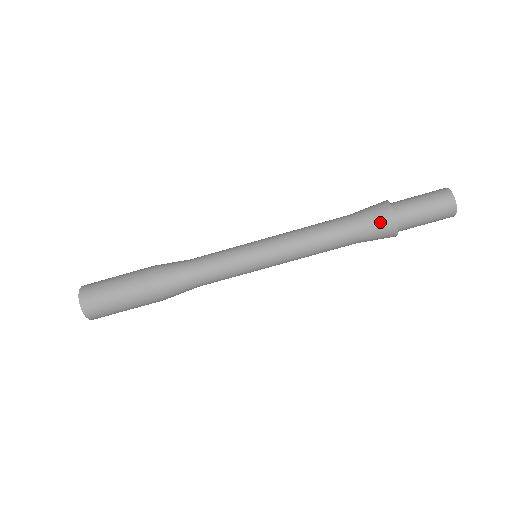
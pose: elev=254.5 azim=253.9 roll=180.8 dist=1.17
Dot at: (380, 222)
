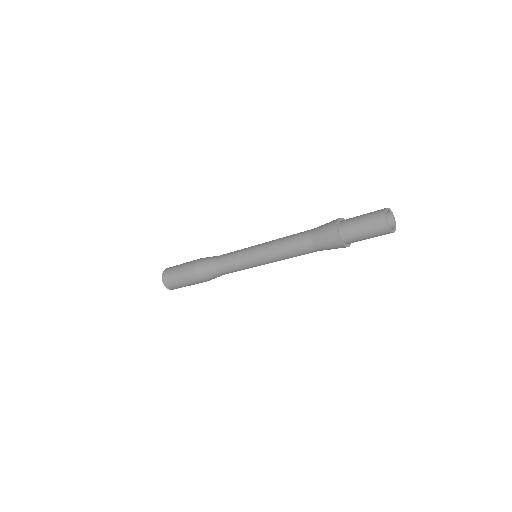
Dot at: occluded
